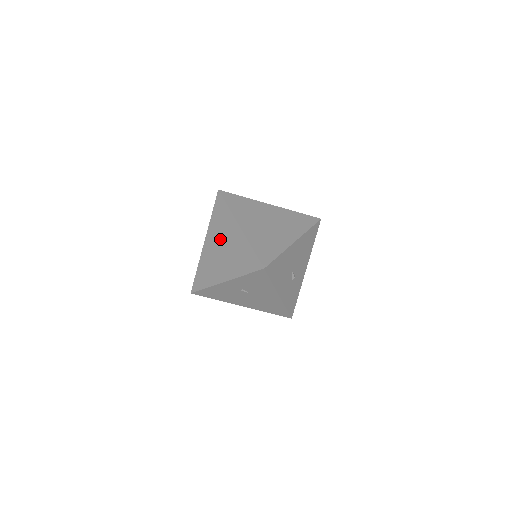
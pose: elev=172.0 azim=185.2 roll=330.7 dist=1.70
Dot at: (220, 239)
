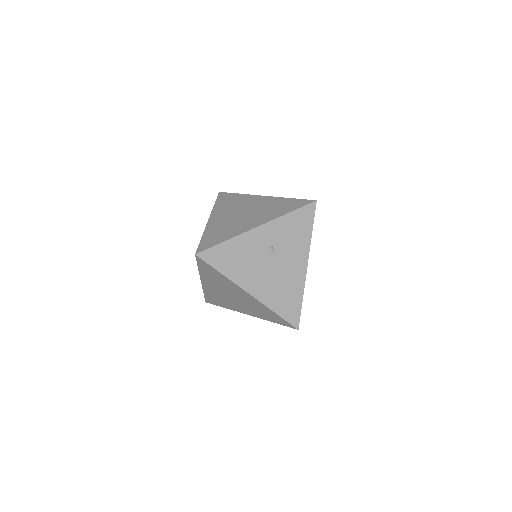
Dot at: (237, 209)
